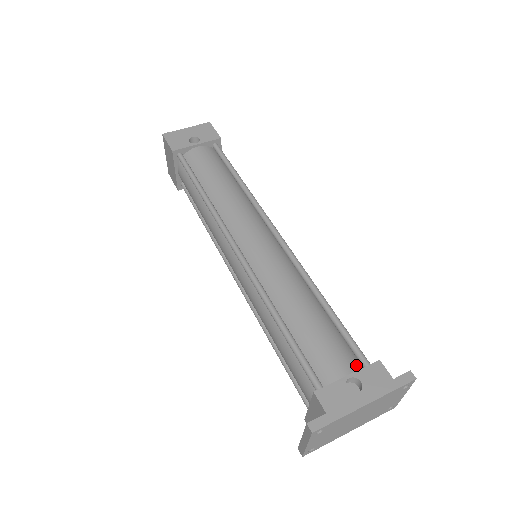
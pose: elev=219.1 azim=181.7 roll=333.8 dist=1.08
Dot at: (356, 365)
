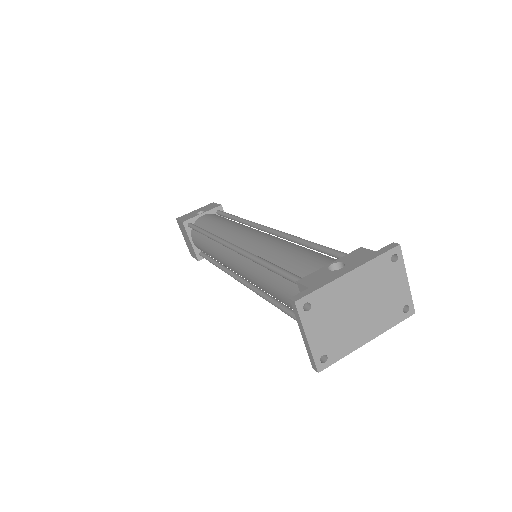
Dot at: occluded
